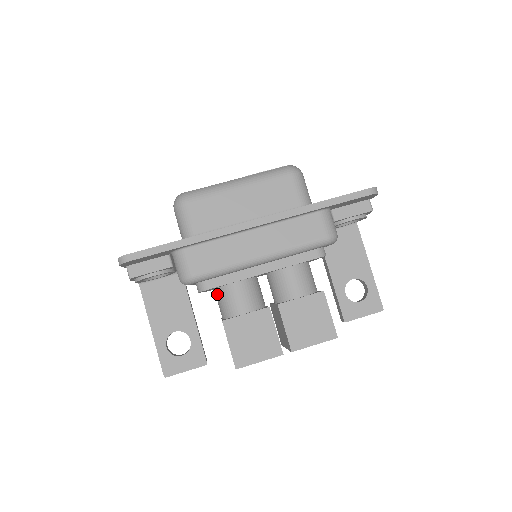
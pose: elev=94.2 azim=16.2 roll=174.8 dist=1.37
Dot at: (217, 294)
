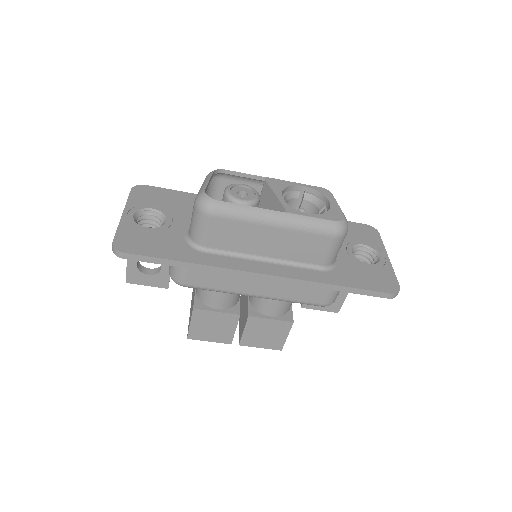
Dot at: occluded
